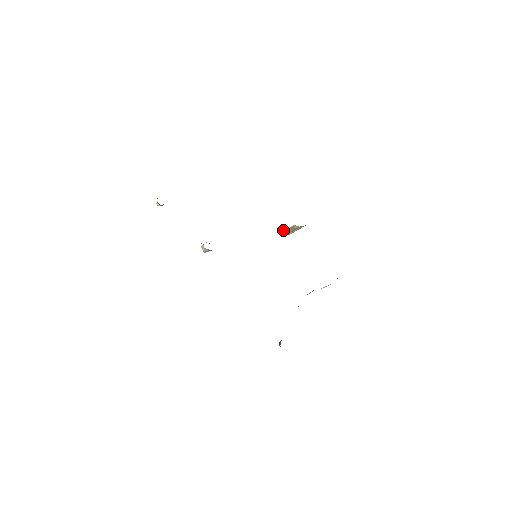
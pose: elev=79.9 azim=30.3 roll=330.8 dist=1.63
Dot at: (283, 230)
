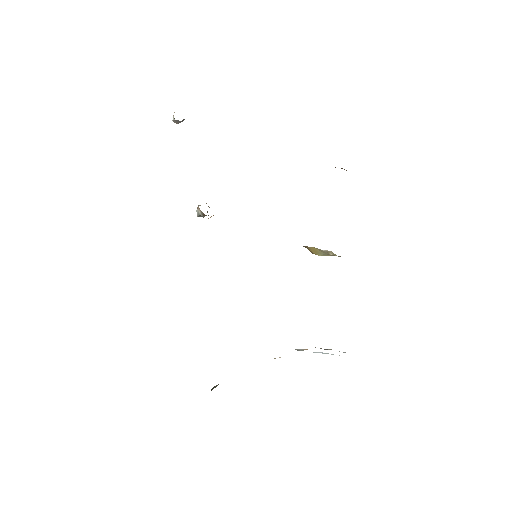
Dot at: (313, 247)
